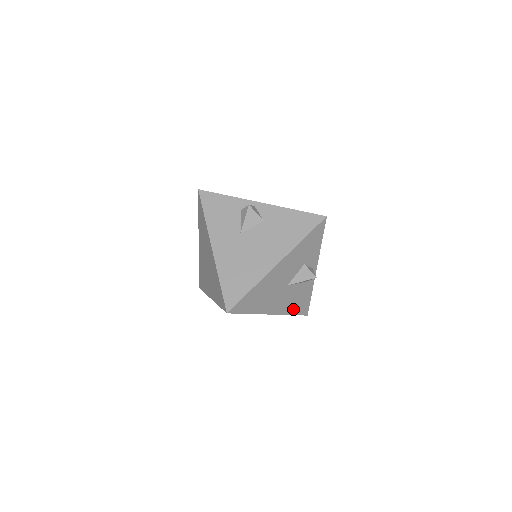
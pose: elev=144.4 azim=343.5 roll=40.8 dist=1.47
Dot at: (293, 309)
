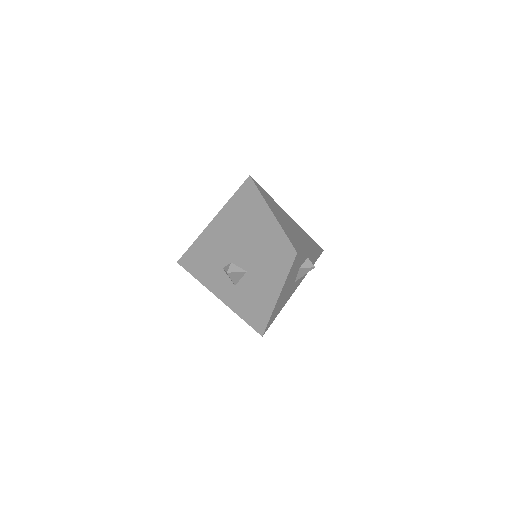
Dot at: occluded
